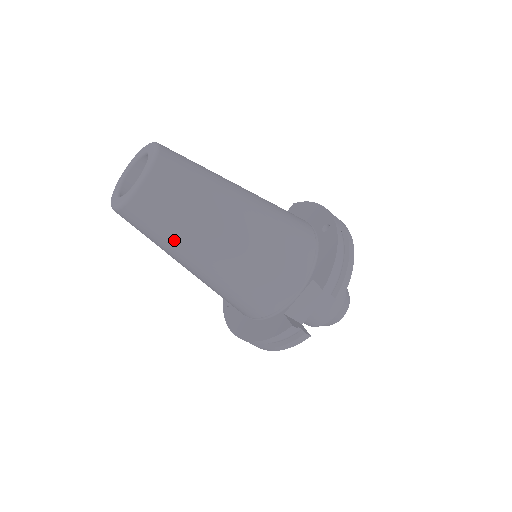
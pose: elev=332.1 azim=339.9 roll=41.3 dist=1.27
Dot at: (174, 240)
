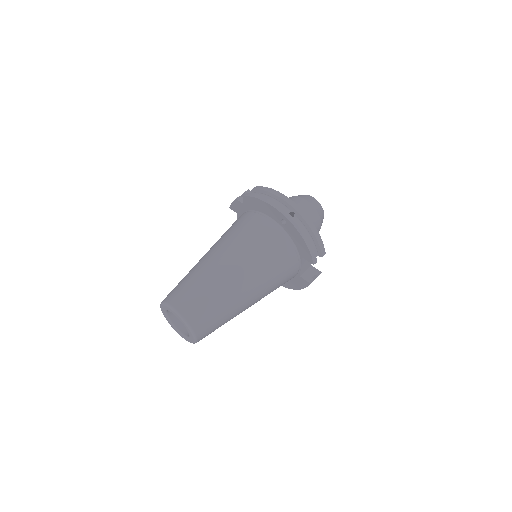
Dot at: occluded
